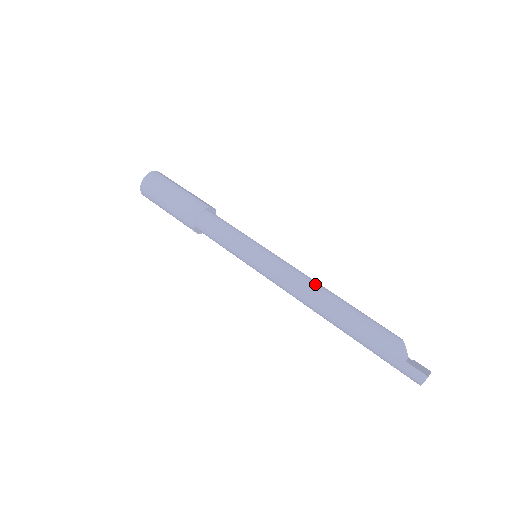
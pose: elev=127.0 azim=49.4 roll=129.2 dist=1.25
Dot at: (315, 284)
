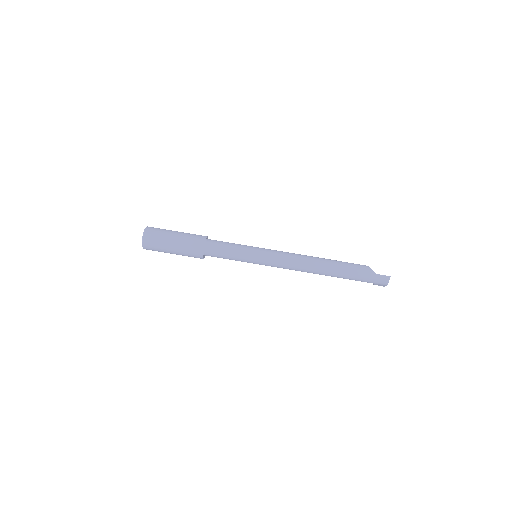
Dot at: (305, 256)
